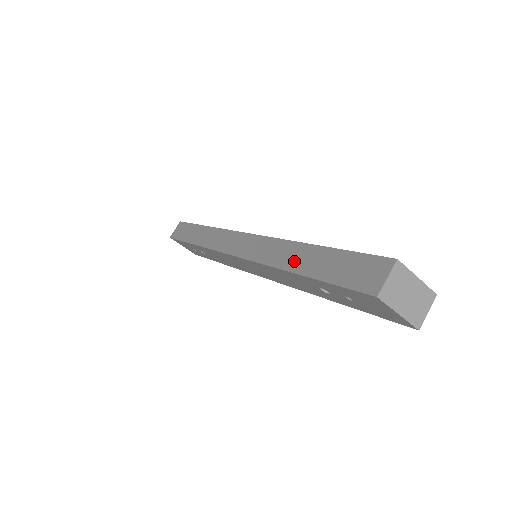
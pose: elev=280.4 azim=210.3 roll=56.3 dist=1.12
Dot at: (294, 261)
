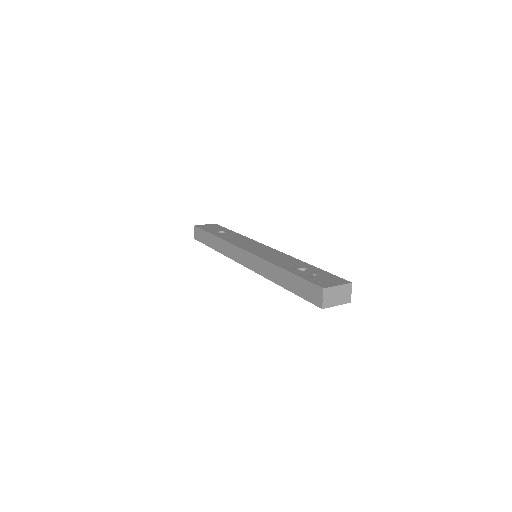
Dot at: (278, 279)
